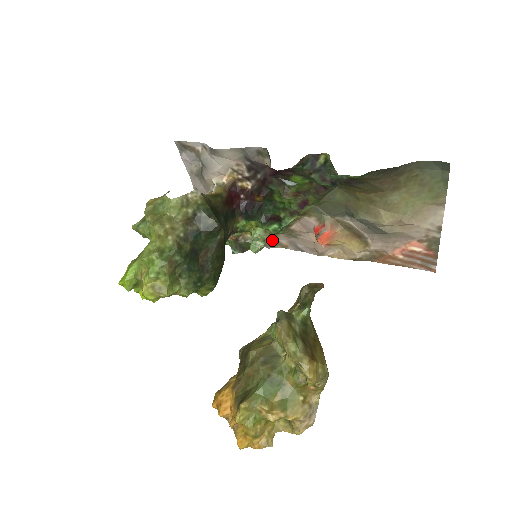
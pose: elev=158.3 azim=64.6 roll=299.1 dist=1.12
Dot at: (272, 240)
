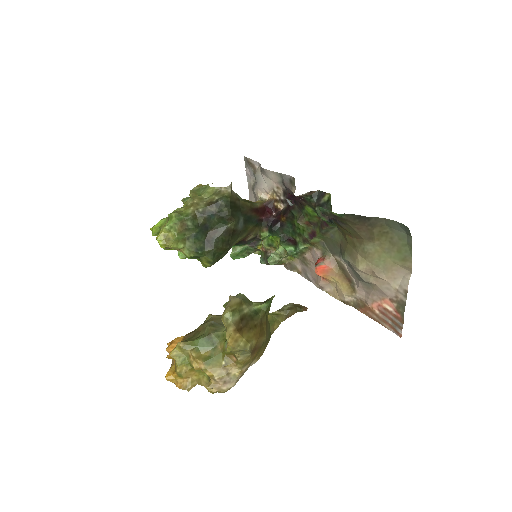
Dot at: (292, 263)
